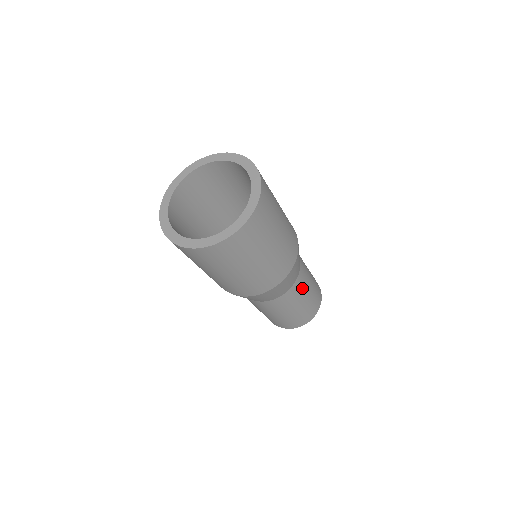
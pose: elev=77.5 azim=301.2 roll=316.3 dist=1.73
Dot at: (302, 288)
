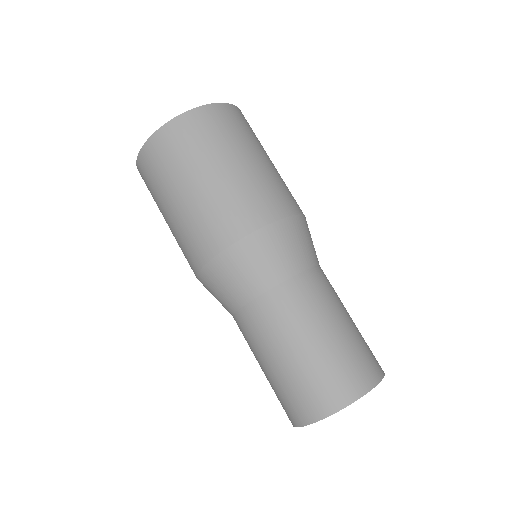
Dot at: (319, 300)
